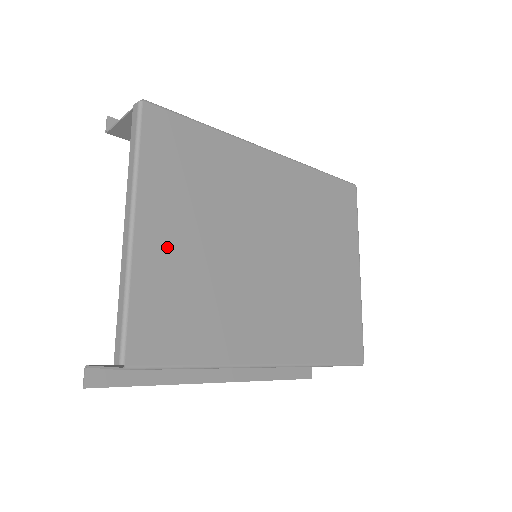
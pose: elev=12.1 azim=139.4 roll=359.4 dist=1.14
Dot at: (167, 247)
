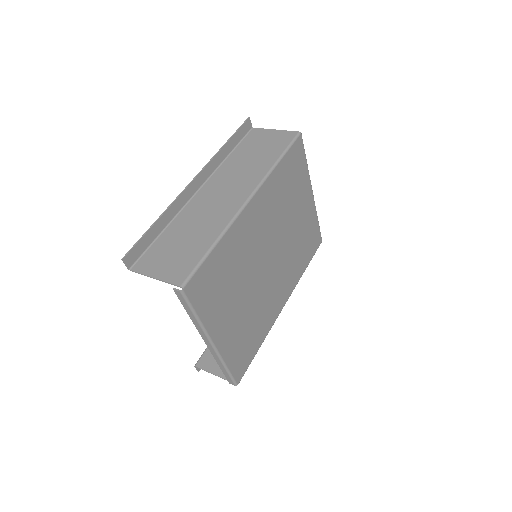
Dot at: (230, 330)
